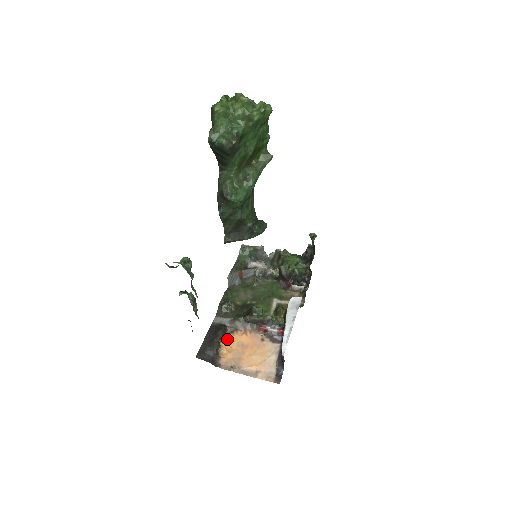
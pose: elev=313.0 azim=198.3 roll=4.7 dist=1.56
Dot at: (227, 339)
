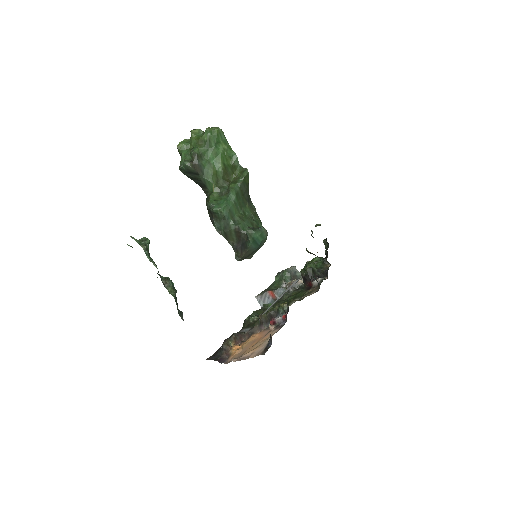
Dot at: (242, 343)
